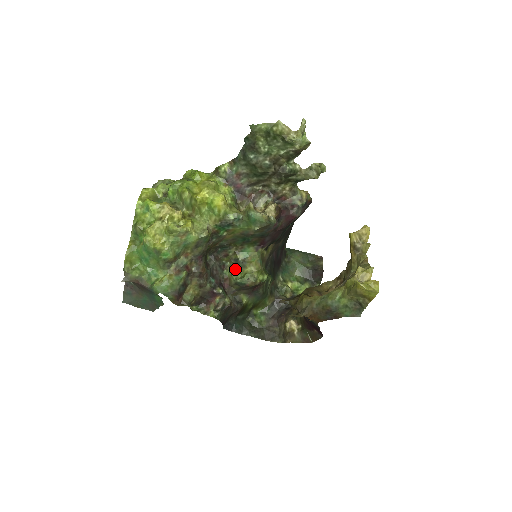
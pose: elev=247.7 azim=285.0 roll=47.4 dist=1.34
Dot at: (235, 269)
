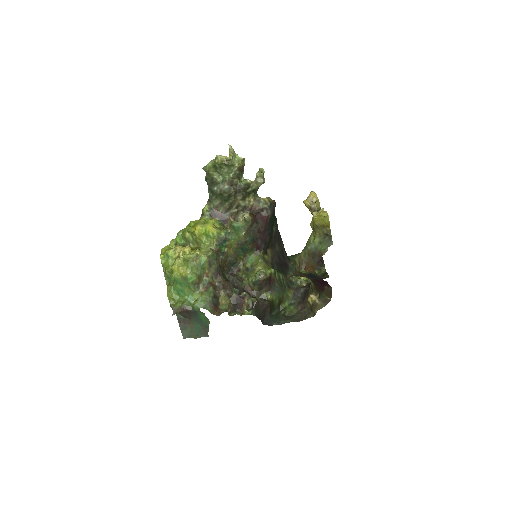
Dot at: (249, 275)
